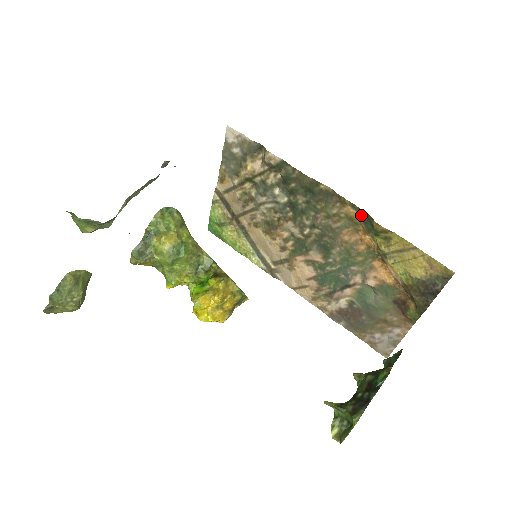
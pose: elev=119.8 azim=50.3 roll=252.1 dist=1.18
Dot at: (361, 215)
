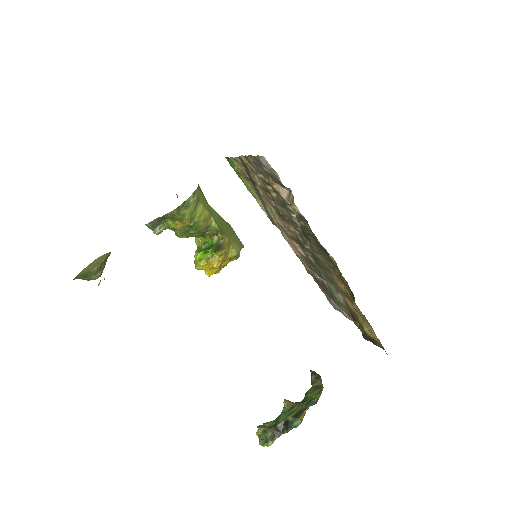
Dot at: occluded
